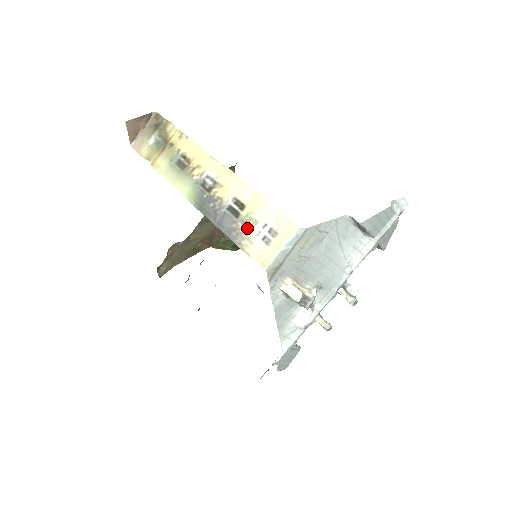
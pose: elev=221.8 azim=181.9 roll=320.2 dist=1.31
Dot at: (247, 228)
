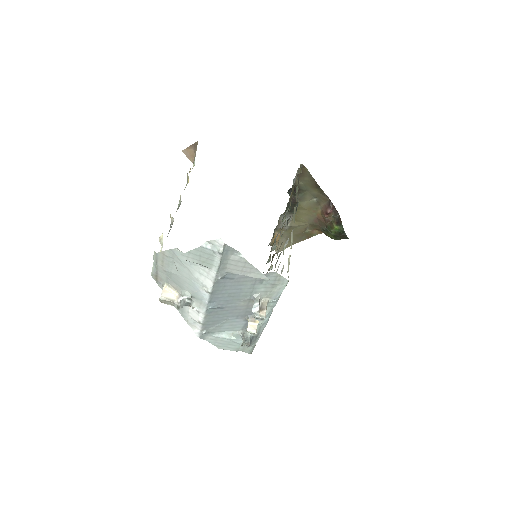
Dot at: (161, 243)
